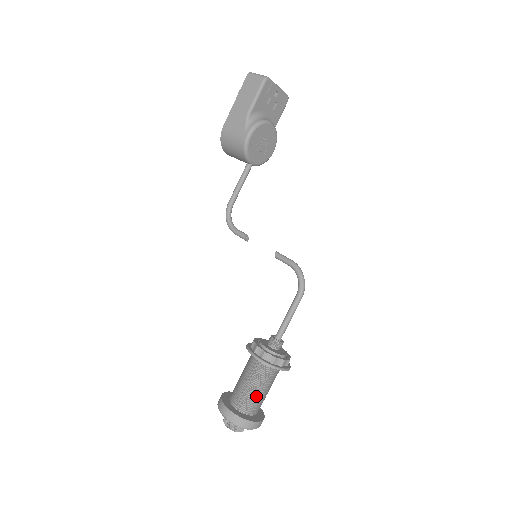
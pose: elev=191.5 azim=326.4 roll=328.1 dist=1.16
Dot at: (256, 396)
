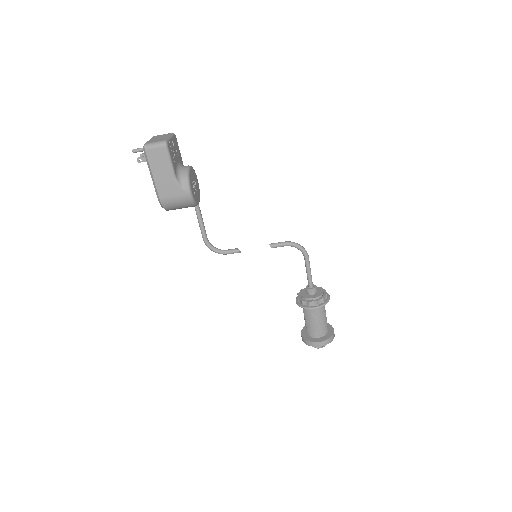
Dot at: (325, 322)
